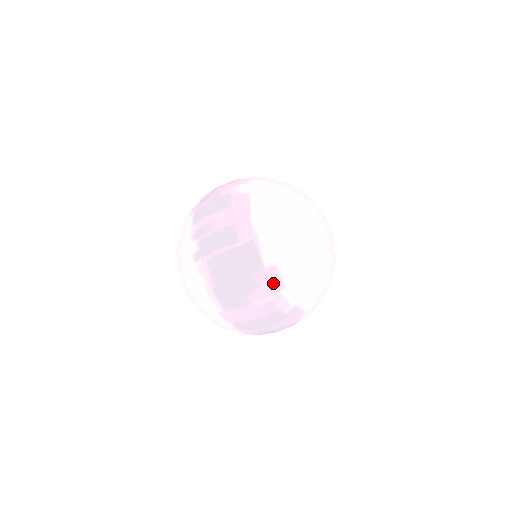
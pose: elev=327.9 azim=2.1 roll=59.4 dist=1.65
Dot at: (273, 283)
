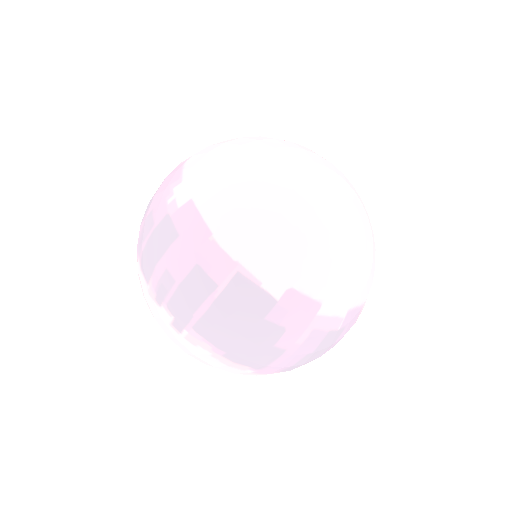
Dot at: (301, 311)
